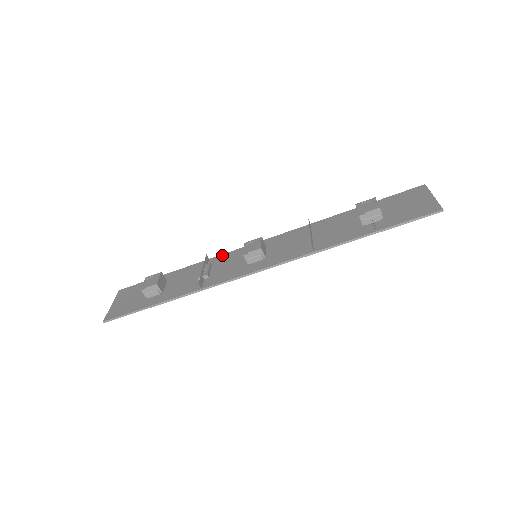
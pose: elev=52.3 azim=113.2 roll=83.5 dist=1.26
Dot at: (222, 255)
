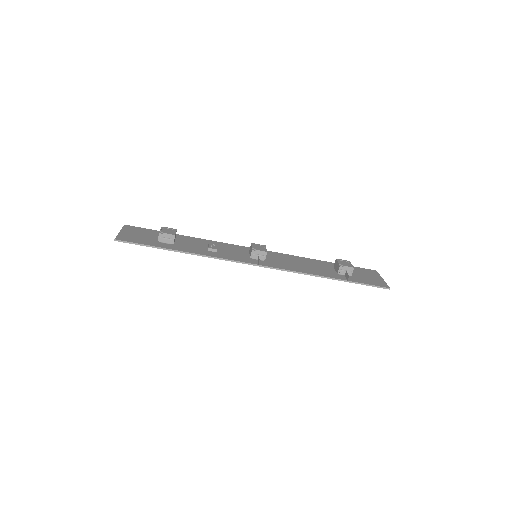
Dot at: (225, 243)
